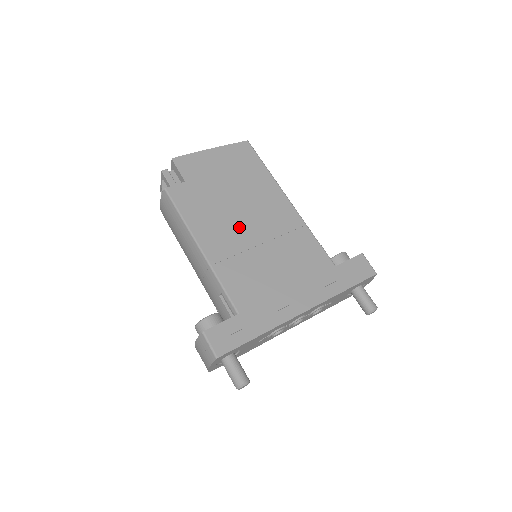
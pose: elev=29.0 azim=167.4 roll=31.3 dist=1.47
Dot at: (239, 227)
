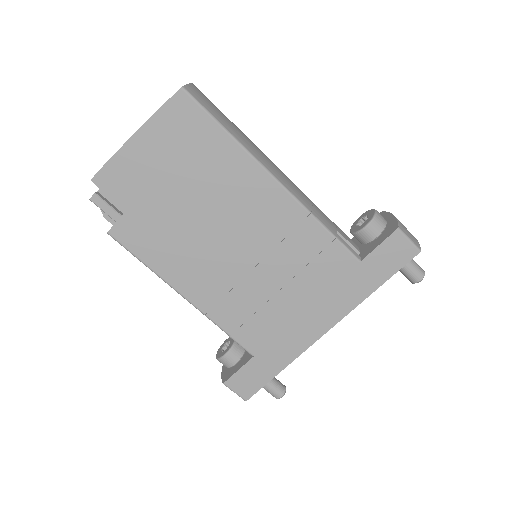
Dot at: (220, 253)
